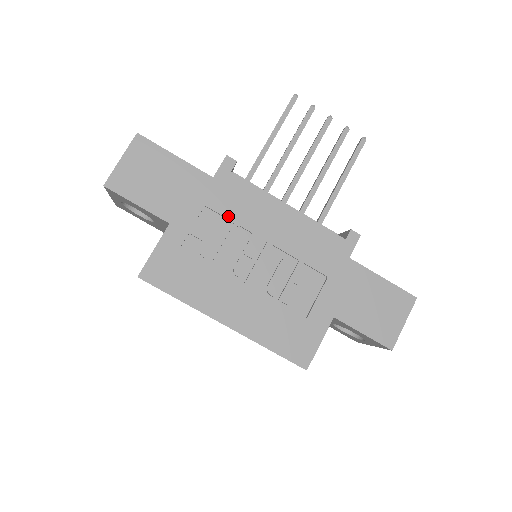
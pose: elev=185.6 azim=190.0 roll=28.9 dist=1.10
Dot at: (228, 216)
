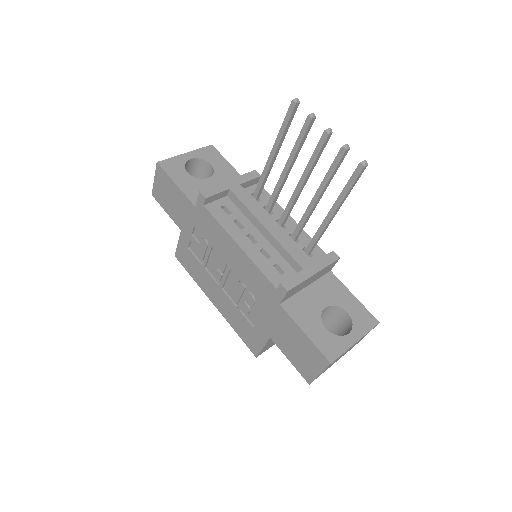
Dot at: (206, 238)
